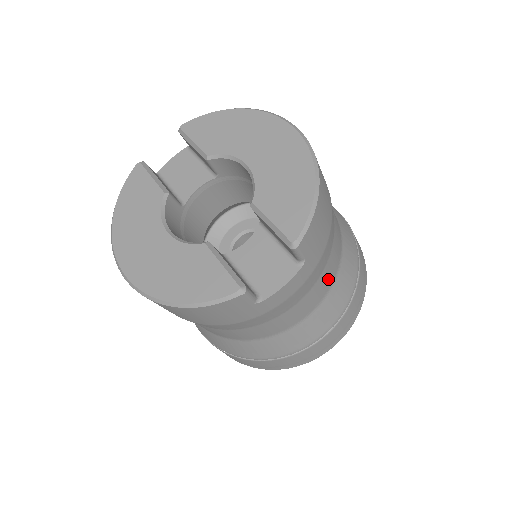
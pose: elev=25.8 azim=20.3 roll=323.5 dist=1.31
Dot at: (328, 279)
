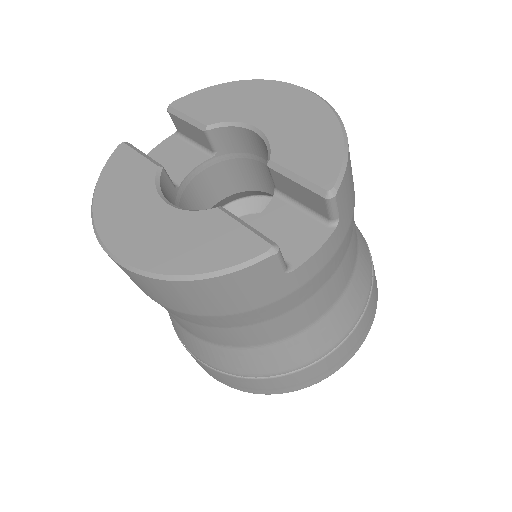
Dot at: (350, 262)
